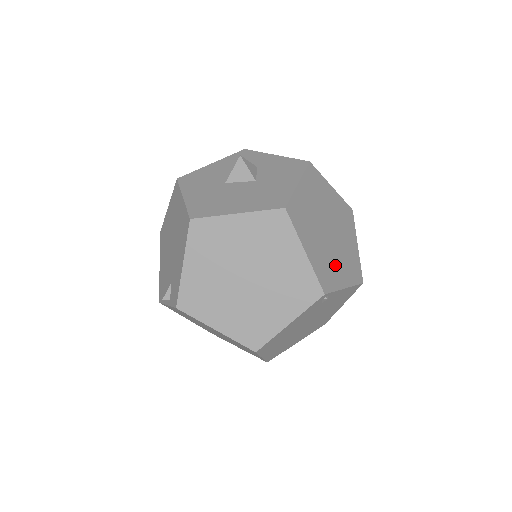
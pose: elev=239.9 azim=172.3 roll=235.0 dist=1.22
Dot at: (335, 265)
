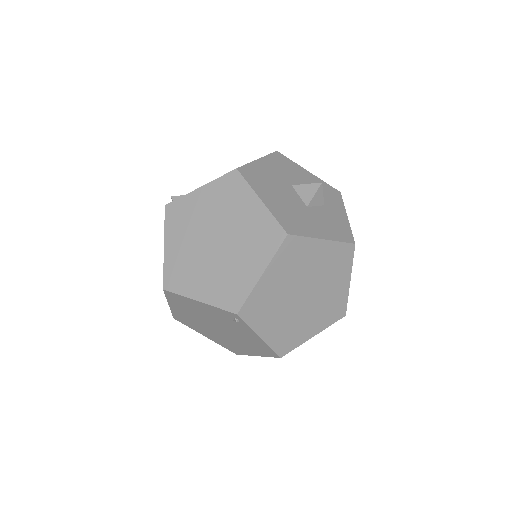
Dot at: (274, 316)
